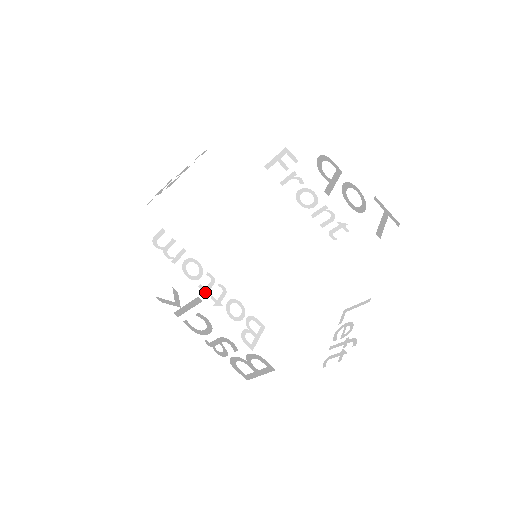
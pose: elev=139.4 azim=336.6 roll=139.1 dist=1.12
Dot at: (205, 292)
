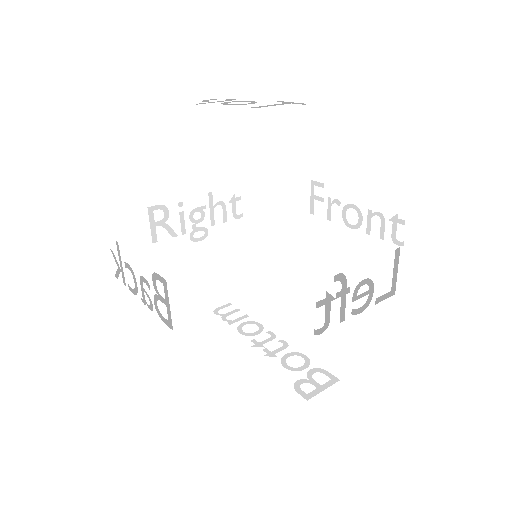
Dot at: (258, 345)
